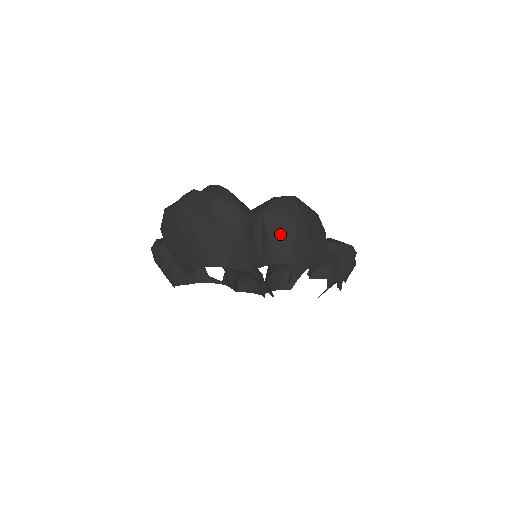
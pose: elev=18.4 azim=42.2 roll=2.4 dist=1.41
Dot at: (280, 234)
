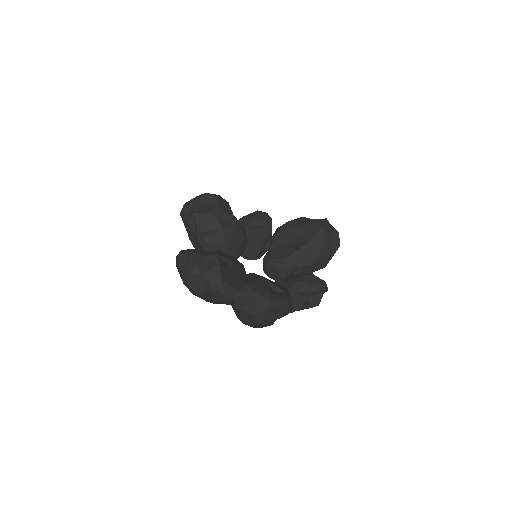
Dot at: (249, 321)
